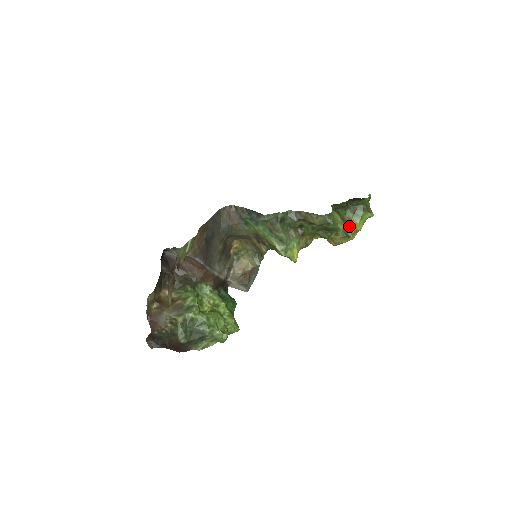
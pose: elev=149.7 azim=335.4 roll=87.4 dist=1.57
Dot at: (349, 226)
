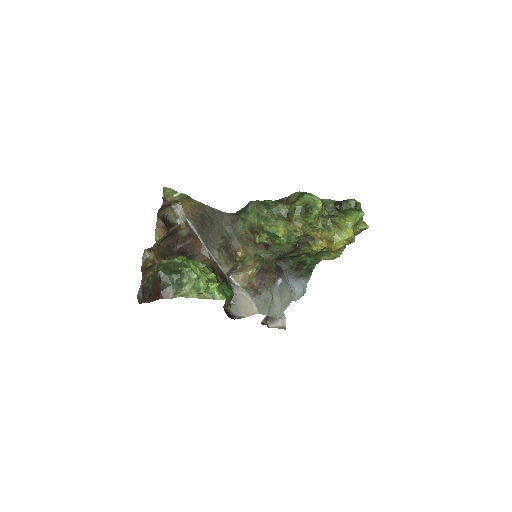
Dot at: (336, 216)
